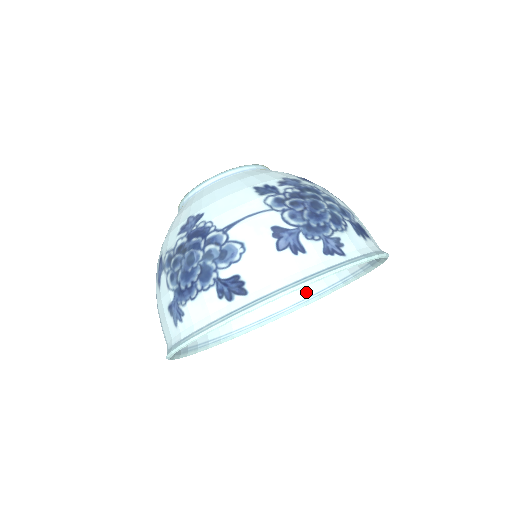
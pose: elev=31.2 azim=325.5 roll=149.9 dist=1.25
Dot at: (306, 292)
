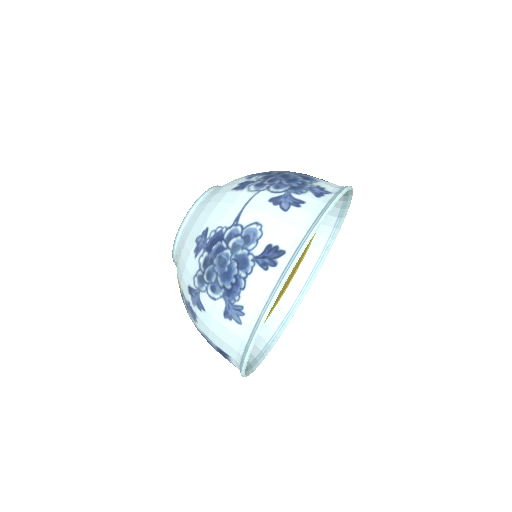
Dot at: (302, 278)
